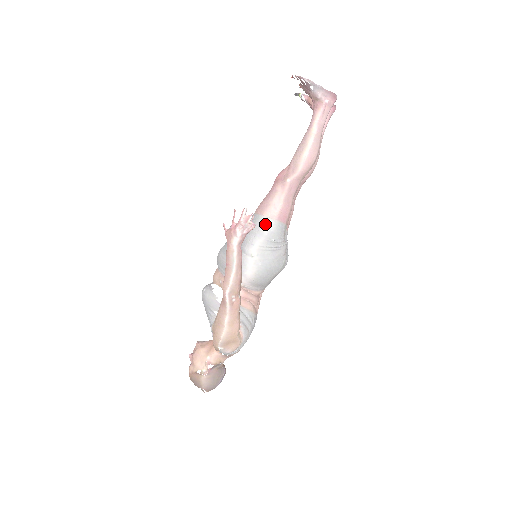
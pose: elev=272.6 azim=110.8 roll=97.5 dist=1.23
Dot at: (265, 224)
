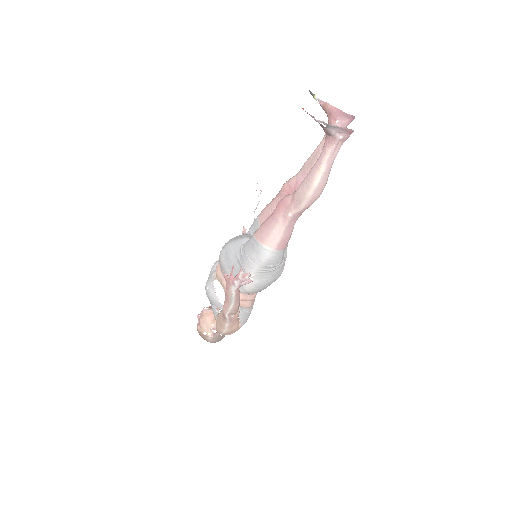
Dot at: (264, 253)
